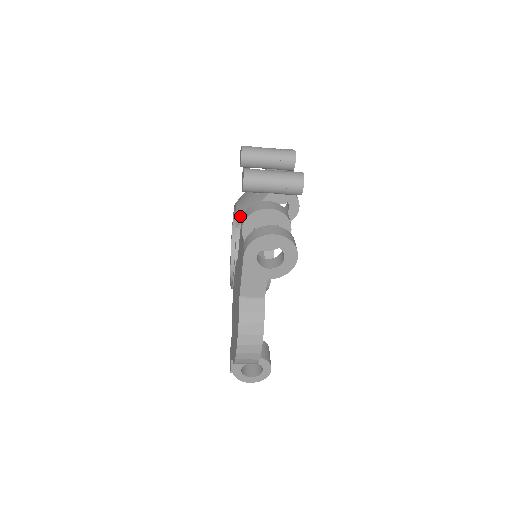
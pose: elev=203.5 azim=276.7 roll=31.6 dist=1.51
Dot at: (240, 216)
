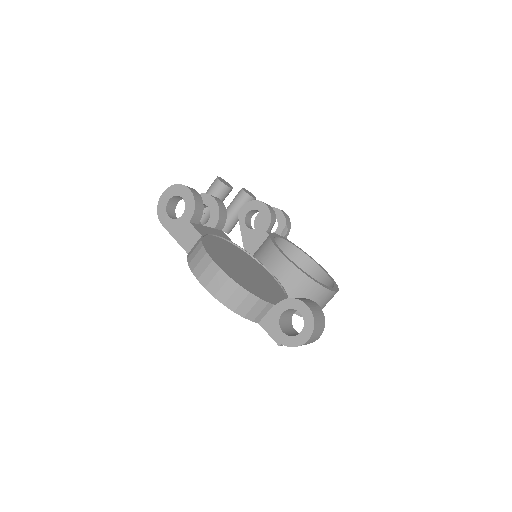
Dot at: occluded
